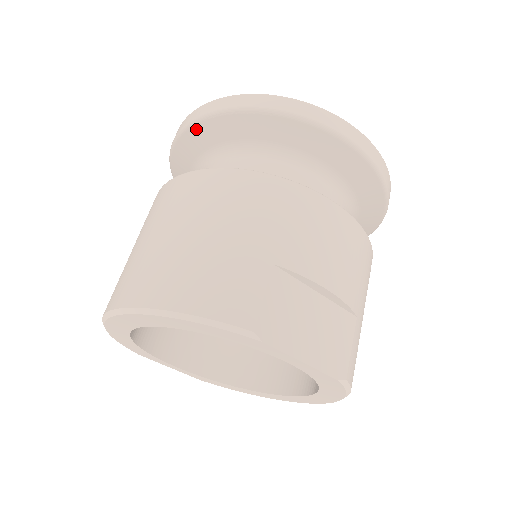
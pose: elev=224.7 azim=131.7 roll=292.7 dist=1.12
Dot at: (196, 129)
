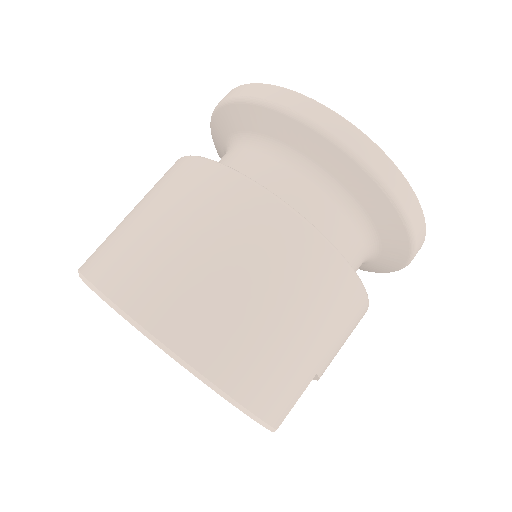
Dot at: (339, 154)
